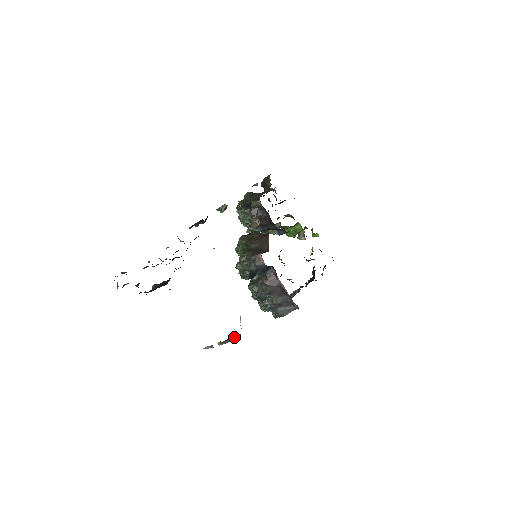
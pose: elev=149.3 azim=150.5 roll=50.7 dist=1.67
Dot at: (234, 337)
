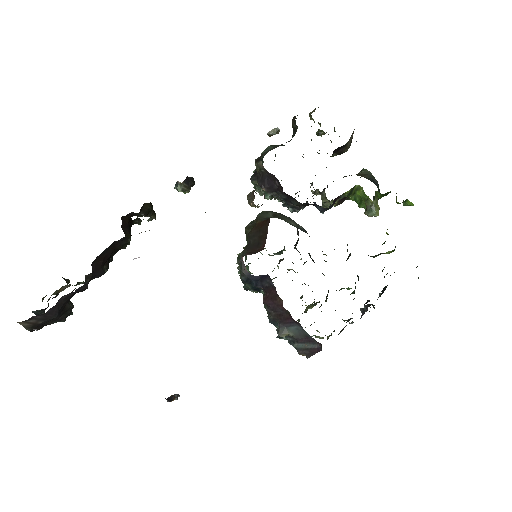
Dot at: occluded
